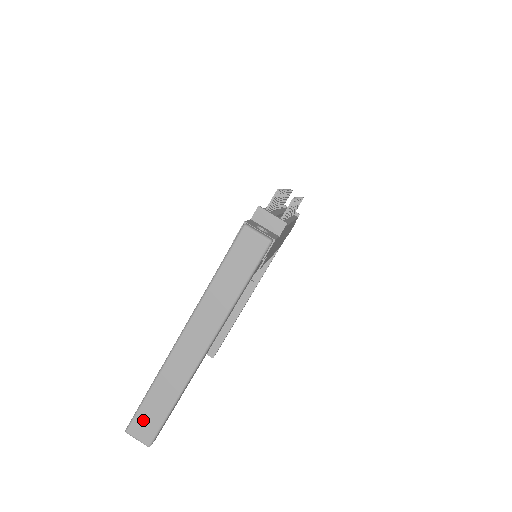
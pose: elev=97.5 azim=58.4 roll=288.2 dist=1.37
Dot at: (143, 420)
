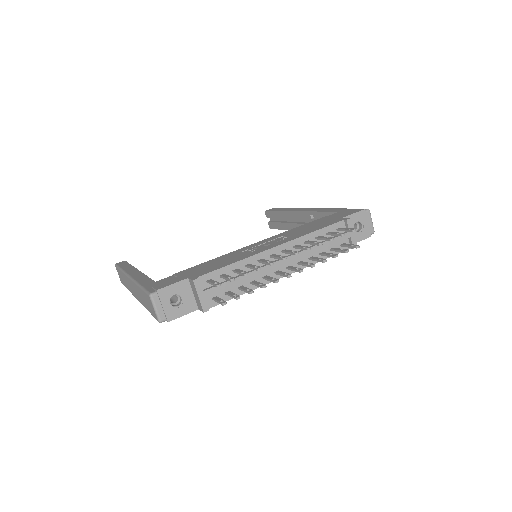
Dot at: (119, 273)
